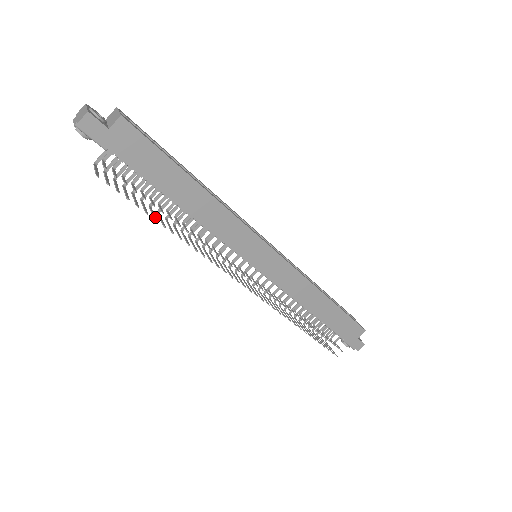
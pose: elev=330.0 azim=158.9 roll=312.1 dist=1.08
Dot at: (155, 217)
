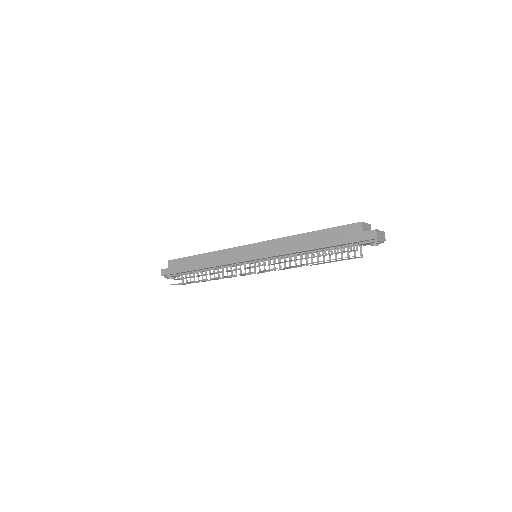
Dot at: occluded
